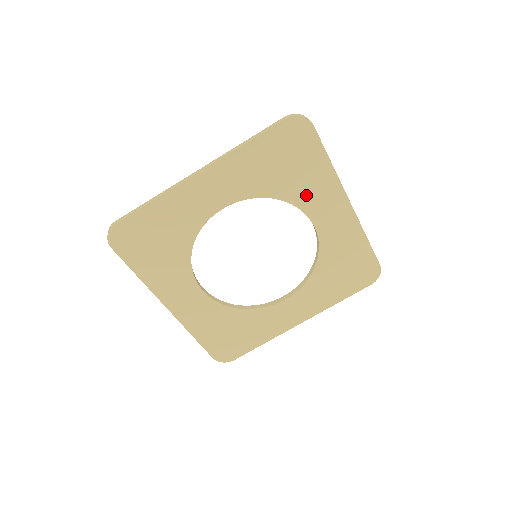
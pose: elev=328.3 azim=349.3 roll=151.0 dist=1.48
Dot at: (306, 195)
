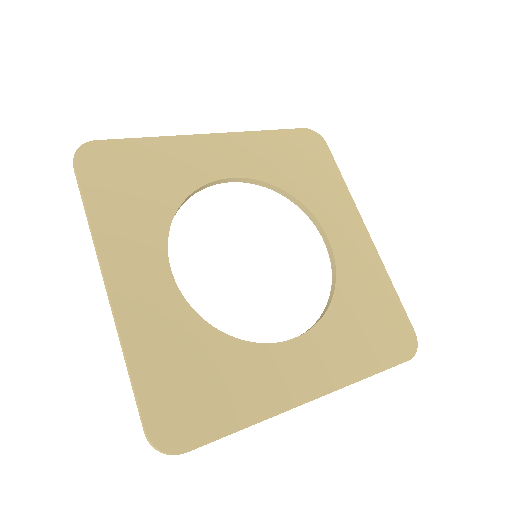
Dot at: (320, 203)
